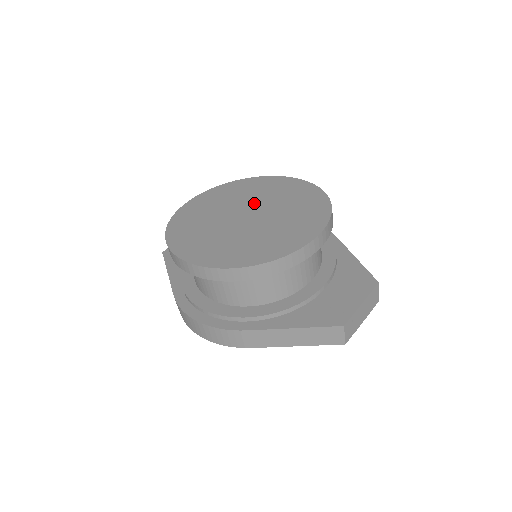
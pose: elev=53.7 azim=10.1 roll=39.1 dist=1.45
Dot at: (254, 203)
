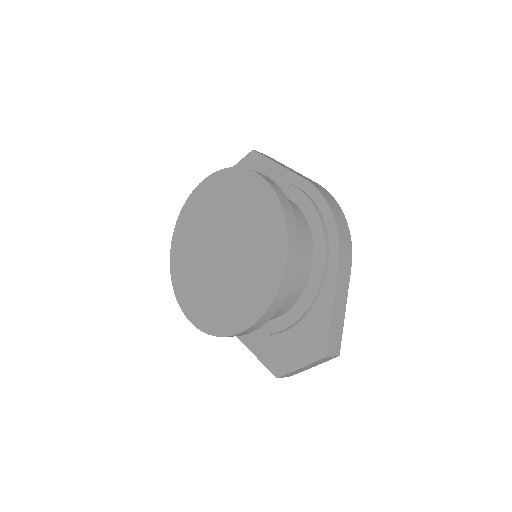
Dot at: (233, 232)
